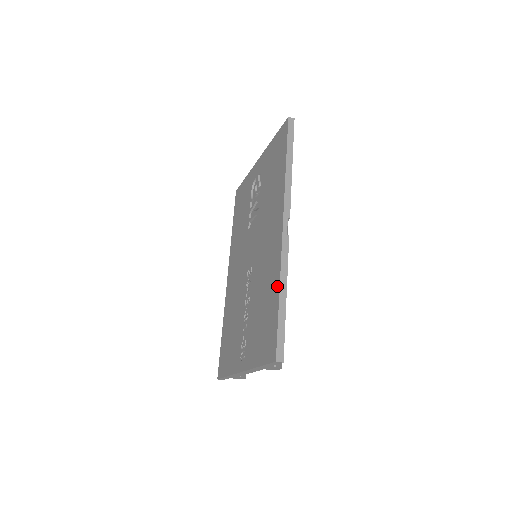
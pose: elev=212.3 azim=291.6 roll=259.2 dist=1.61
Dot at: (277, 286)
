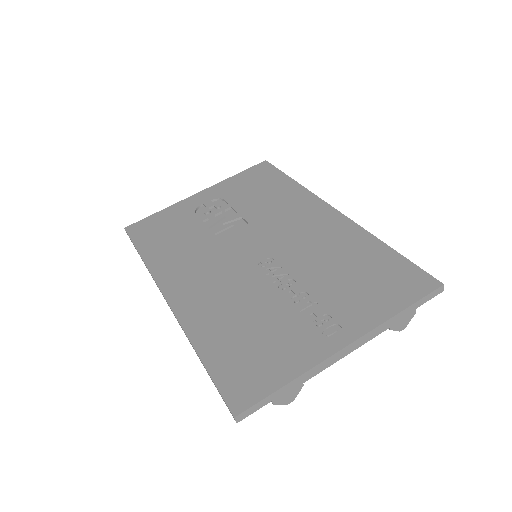
Dot at: (374, 241)
